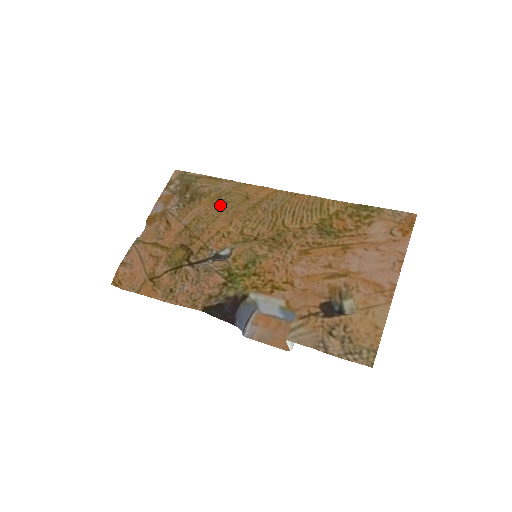
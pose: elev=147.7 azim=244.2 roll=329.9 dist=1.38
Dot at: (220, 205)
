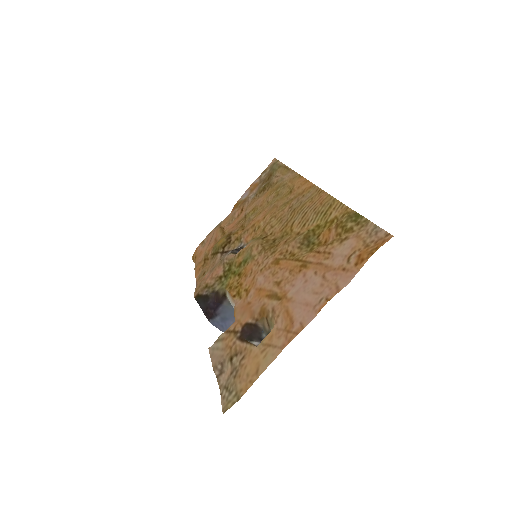
Dot at: (272, 197)
